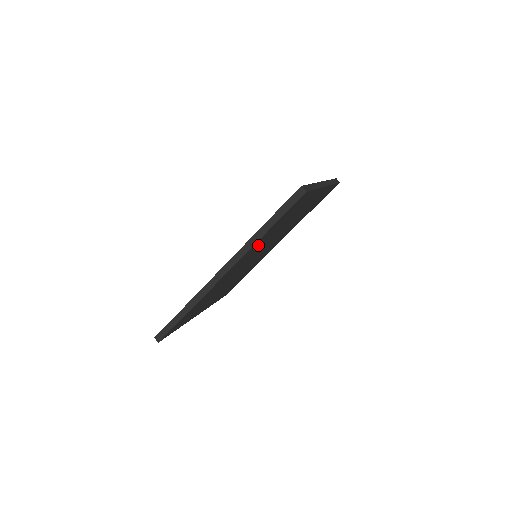
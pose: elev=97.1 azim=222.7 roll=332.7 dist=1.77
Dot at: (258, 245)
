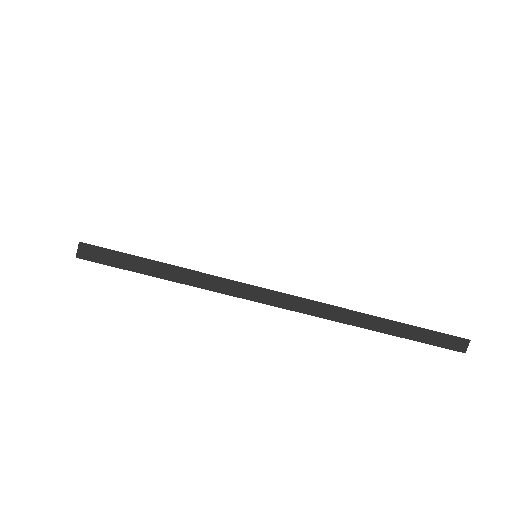
Dot at: occluded
